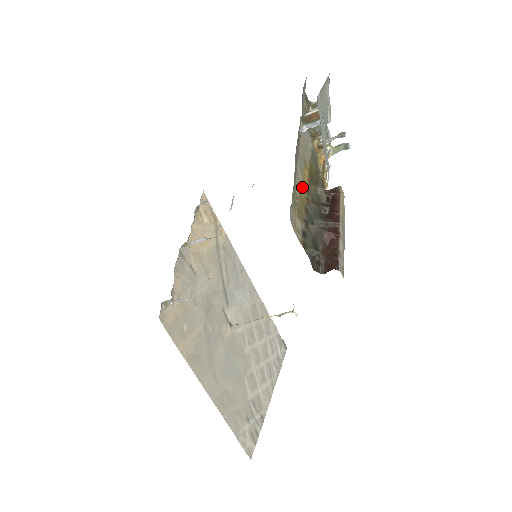
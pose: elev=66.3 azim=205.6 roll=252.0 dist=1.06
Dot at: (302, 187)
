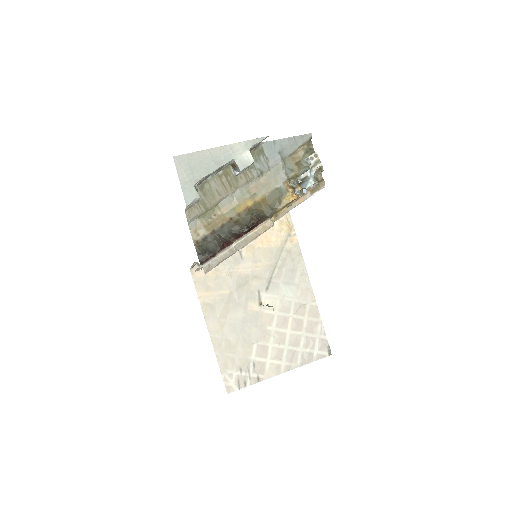
Dot at: (232, 211)
